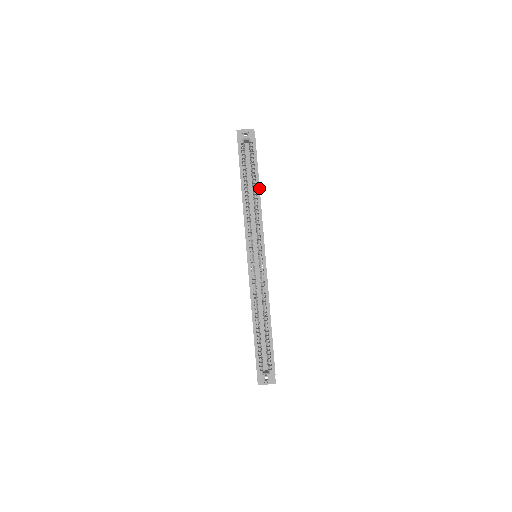
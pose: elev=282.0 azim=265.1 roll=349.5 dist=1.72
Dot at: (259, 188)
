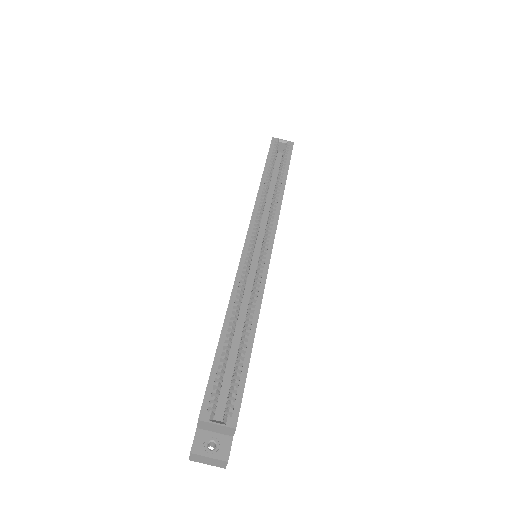
Dot at: (285, 181)
